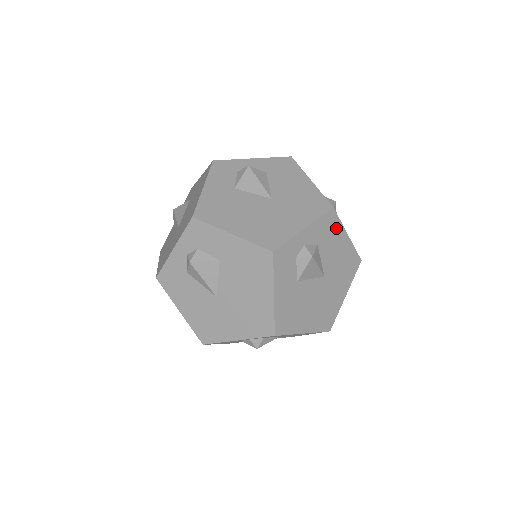
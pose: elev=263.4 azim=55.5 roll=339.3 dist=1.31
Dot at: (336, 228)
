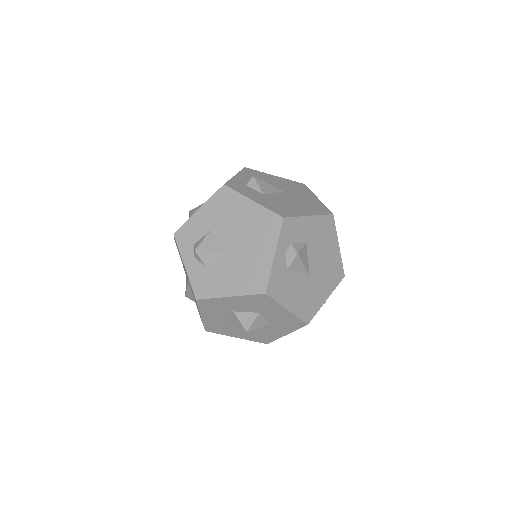
Dot at: (260, 174)
